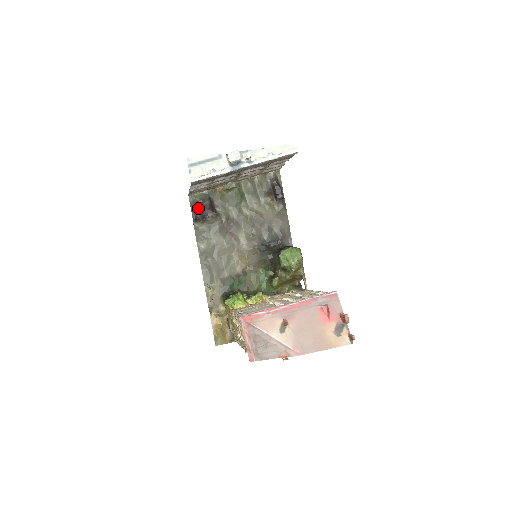
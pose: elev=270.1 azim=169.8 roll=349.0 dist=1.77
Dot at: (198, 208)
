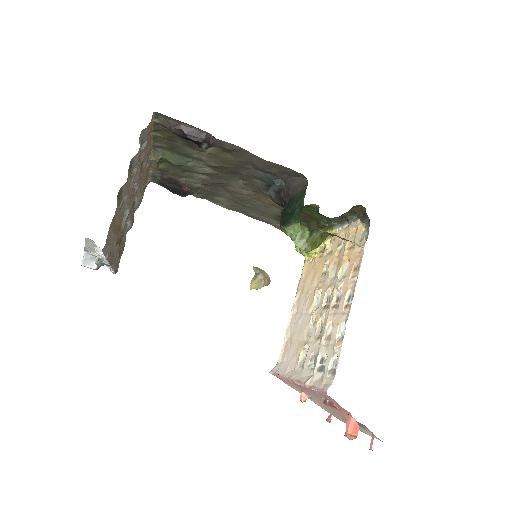
Dot at: (169, 190)
